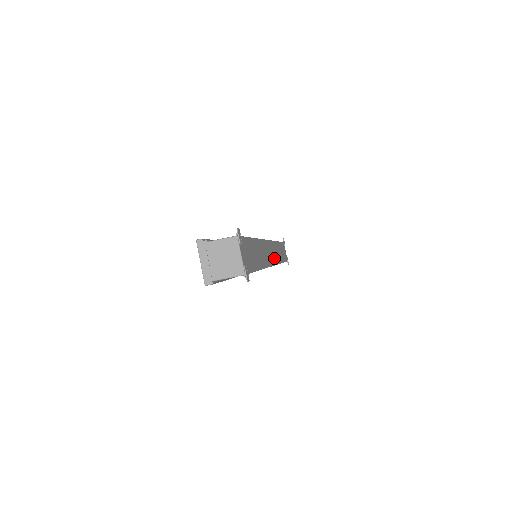
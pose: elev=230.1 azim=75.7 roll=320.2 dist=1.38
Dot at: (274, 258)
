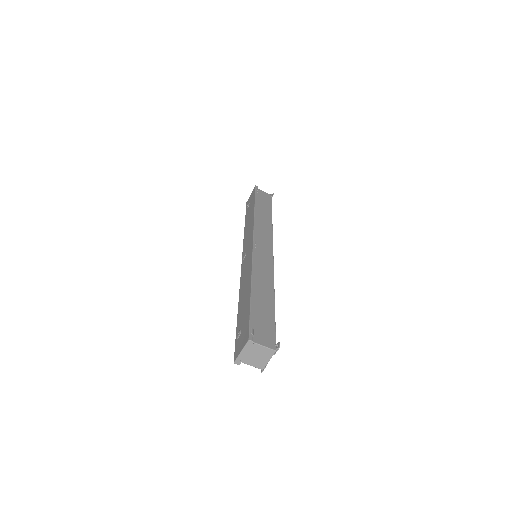
Dot at: occluded
